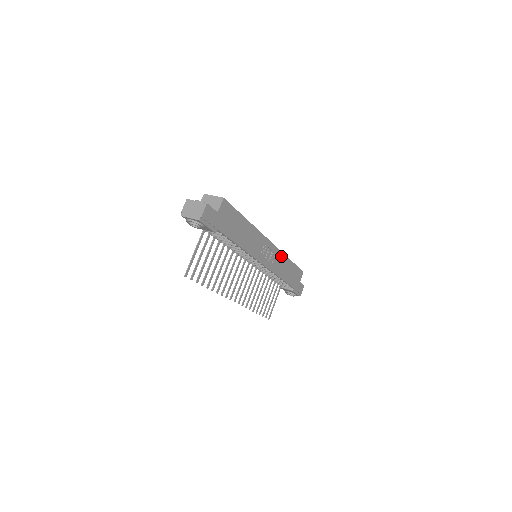
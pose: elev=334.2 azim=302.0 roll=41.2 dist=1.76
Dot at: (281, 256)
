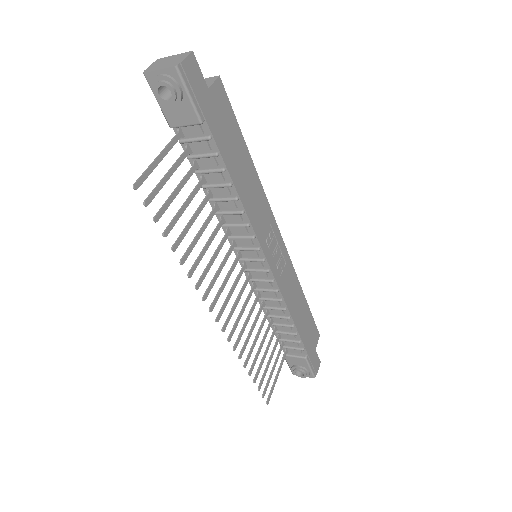
Dot at: (293, 276)
